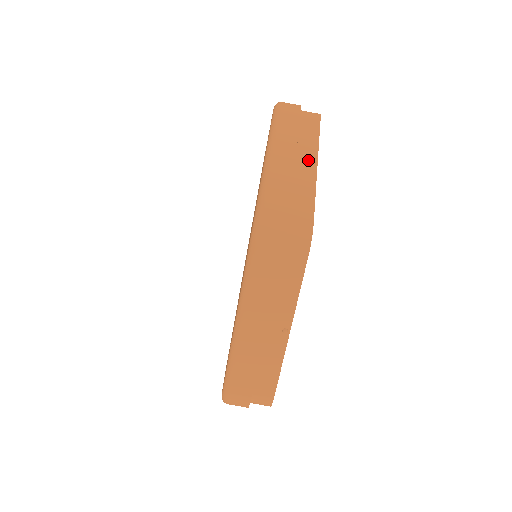
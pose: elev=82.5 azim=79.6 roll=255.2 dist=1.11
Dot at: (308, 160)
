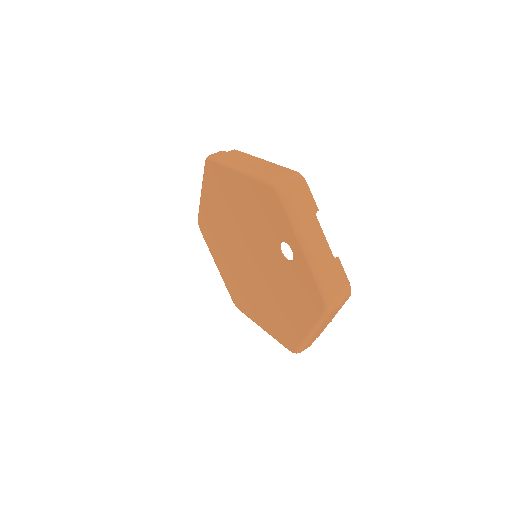
Dot at: occluded
